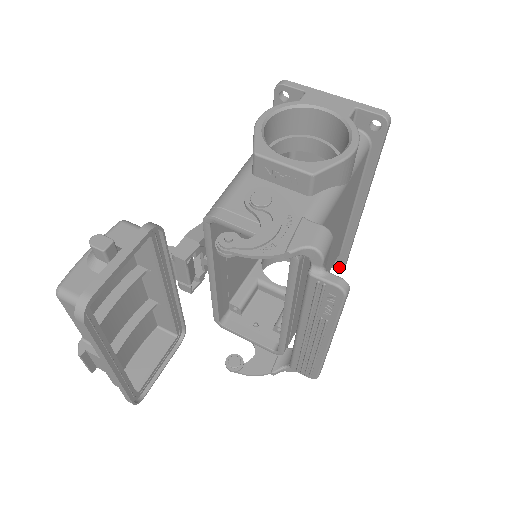
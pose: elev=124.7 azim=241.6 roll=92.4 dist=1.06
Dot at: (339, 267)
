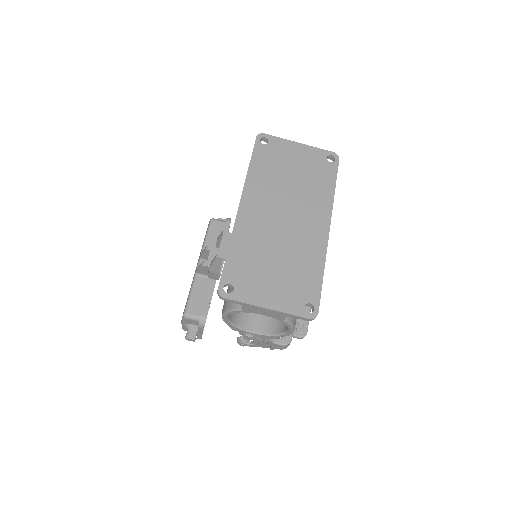
Dot at: occluded
